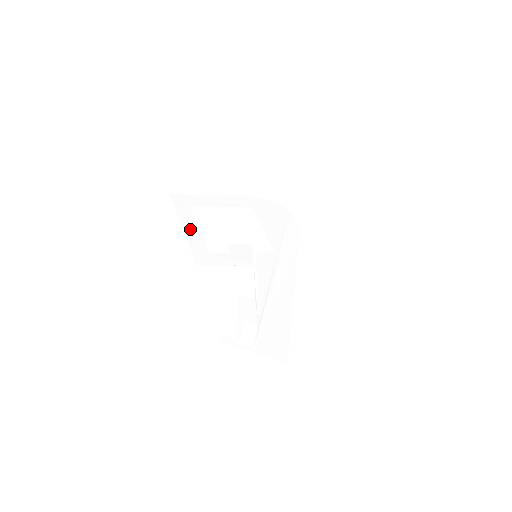
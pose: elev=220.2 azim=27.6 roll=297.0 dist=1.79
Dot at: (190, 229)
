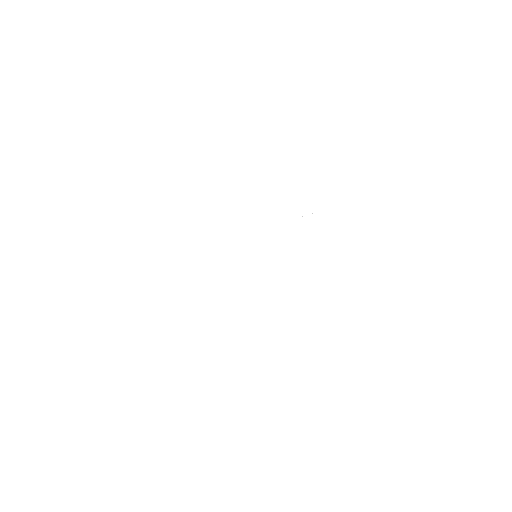
Dot at: occluded
